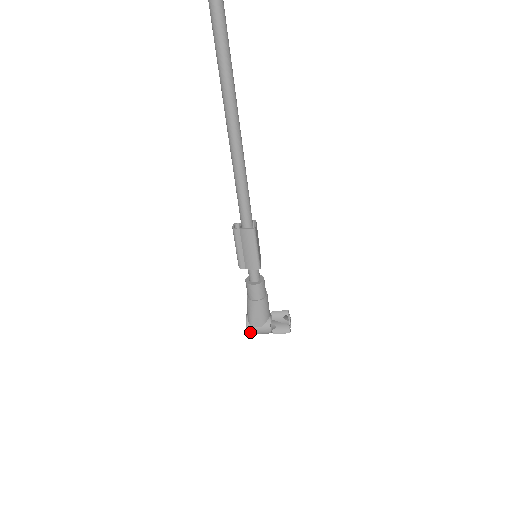
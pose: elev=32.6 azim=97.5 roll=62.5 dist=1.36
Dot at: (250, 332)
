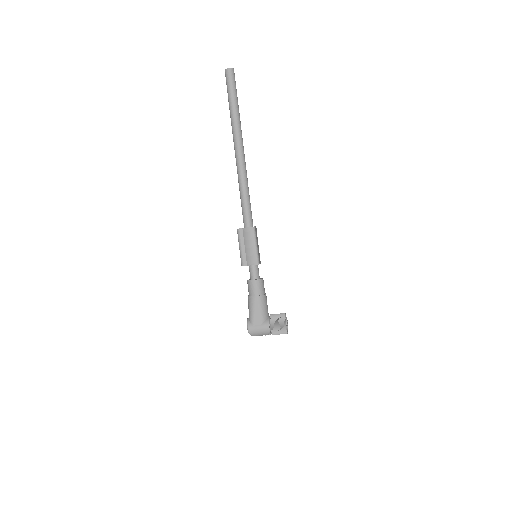
Dot at: (251, 331)
